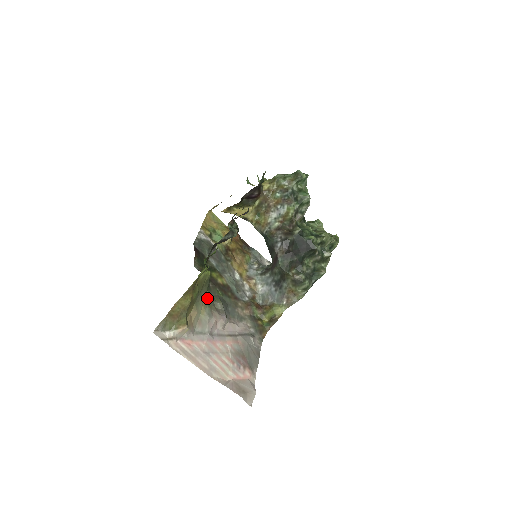
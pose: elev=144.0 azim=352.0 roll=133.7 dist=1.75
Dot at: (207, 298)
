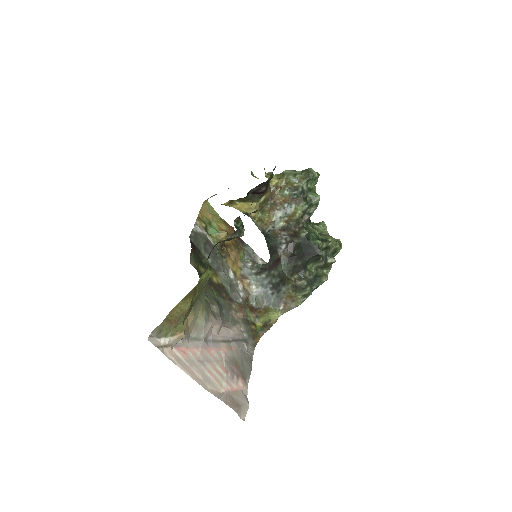
Dot at: (204, 300)
